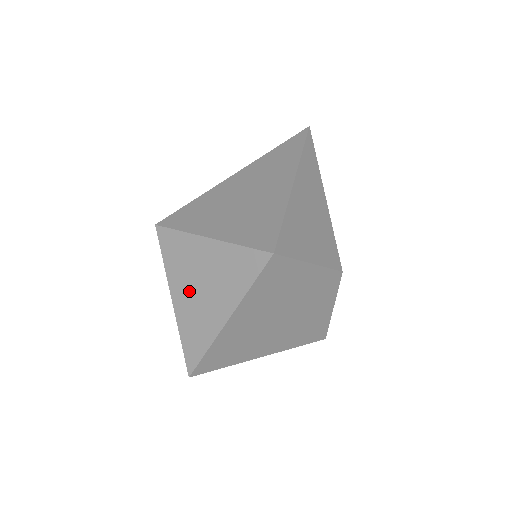
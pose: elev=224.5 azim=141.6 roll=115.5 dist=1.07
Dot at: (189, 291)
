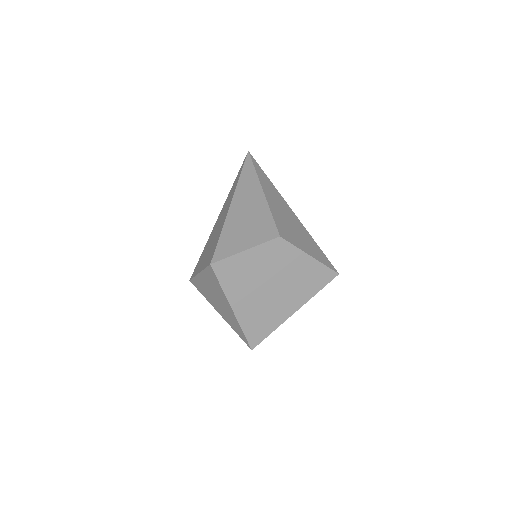
Dot at: (217, 305)
